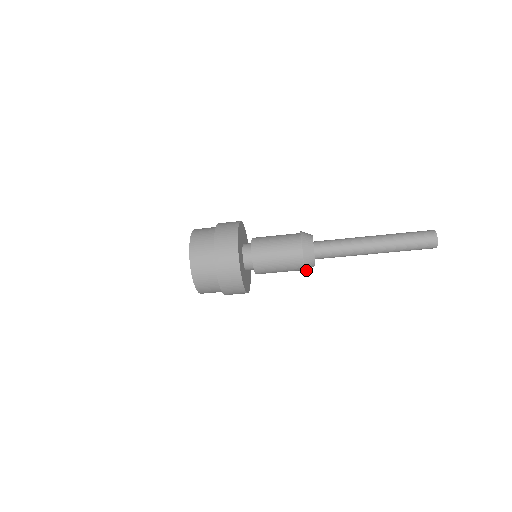
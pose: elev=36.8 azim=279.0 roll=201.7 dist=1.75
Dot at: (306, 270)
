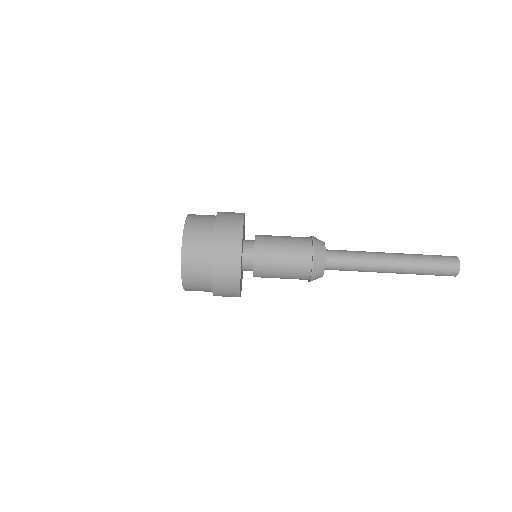
Dot at: (314, 272)
